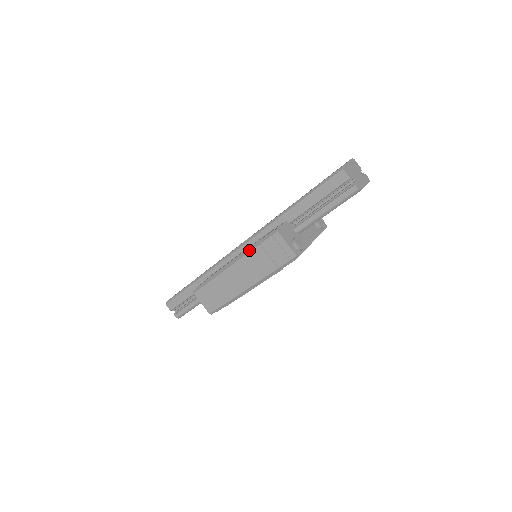
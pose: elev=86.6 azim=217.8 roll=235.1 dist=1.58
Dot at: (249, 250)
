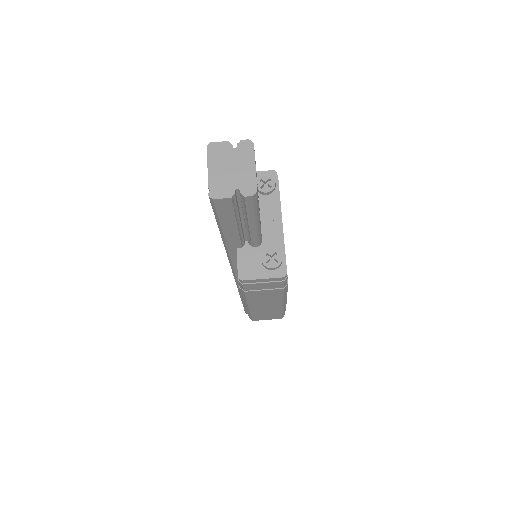
Dot at: (243, 296)
